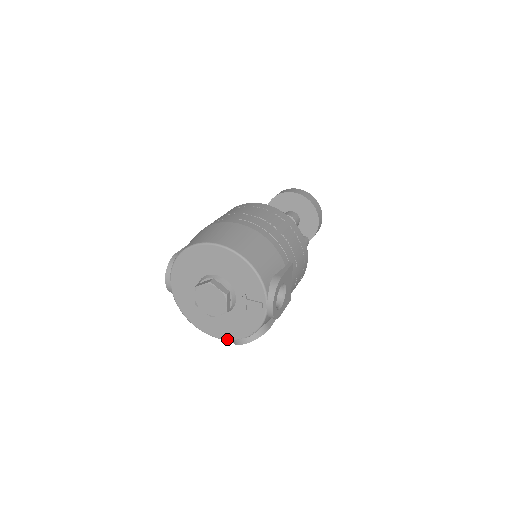
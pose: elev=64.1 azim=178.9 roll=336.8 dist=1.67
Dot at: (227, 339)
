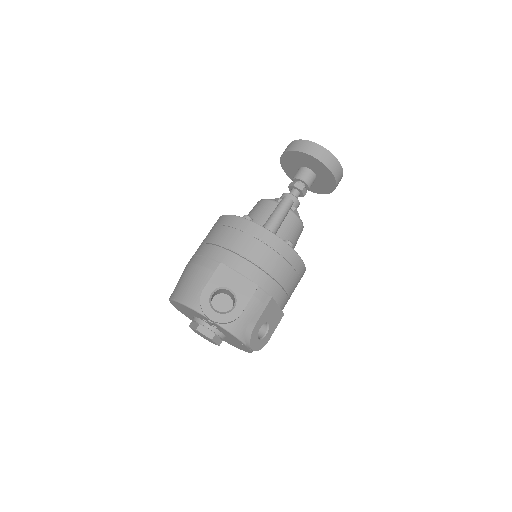
Dot at: (250, 351)
